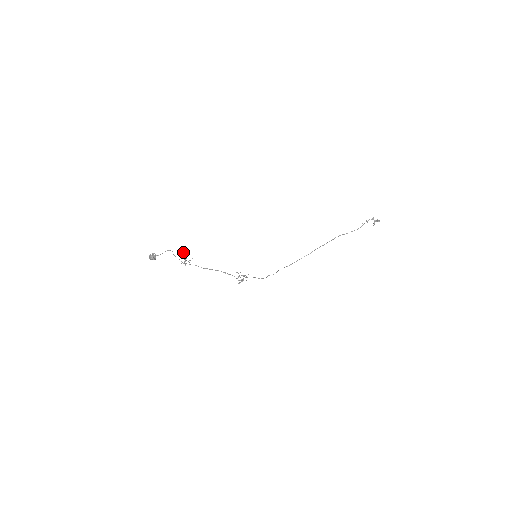
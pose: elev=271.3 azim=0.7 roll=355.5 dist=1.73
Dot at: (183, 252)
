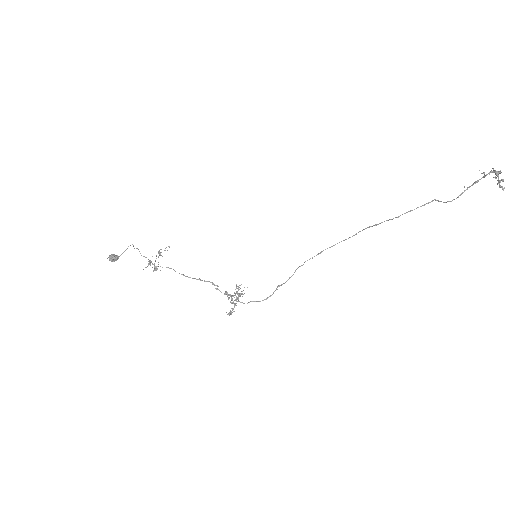
Dot at: (143, 269)
